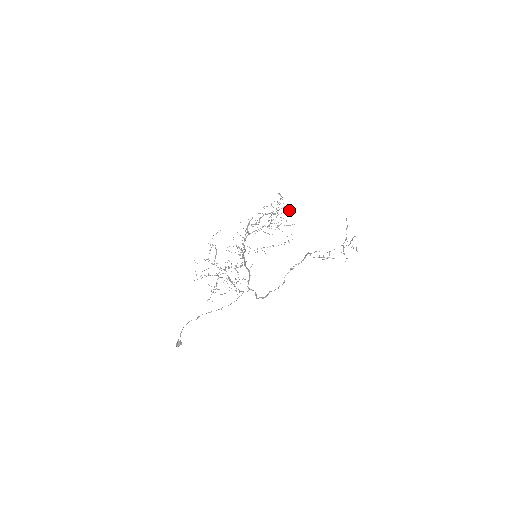
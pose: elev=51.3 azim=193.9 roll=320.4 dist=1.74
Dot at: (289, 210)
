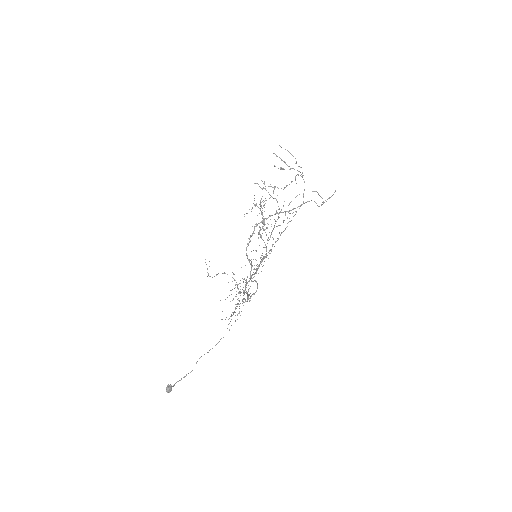
Dot at: occluded
